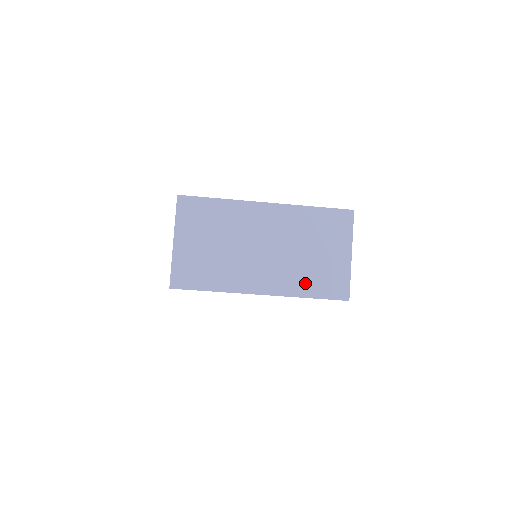
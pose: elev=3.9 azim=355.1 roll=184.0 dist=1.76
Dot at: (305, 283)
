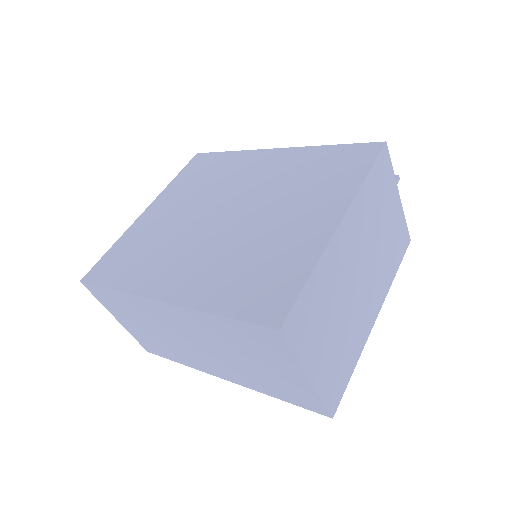
Dot at: (264, 386)
